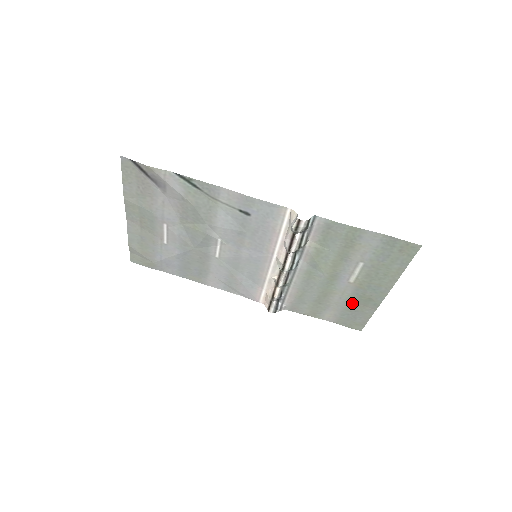
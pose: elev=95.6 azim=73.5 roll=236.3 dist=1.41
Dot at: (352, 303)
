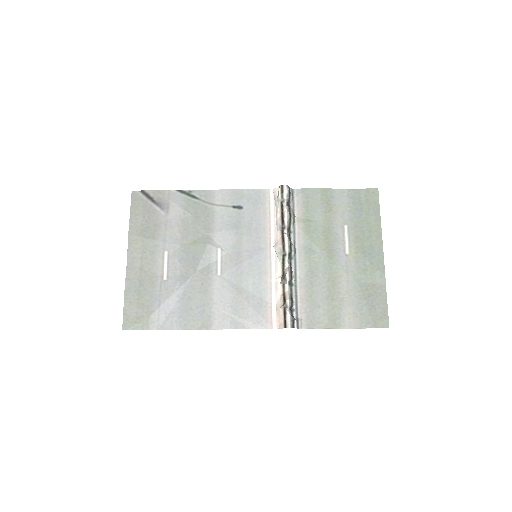
Dot at: (361, 285)
